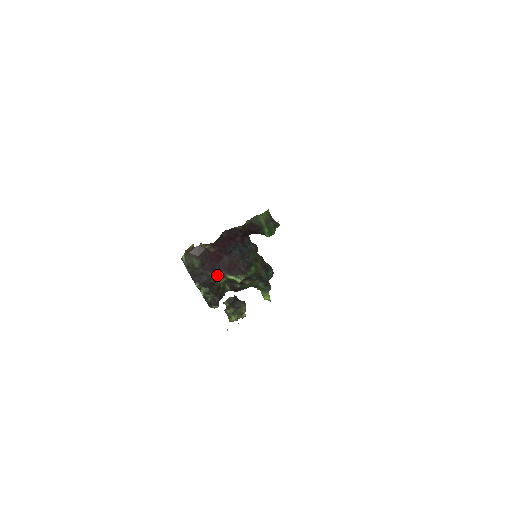
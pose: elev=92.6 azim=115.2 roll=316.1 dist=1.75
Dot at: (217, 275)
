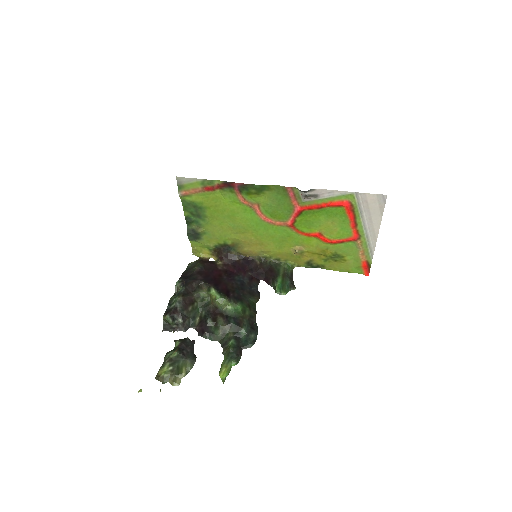
Dot at: (204, 282)
